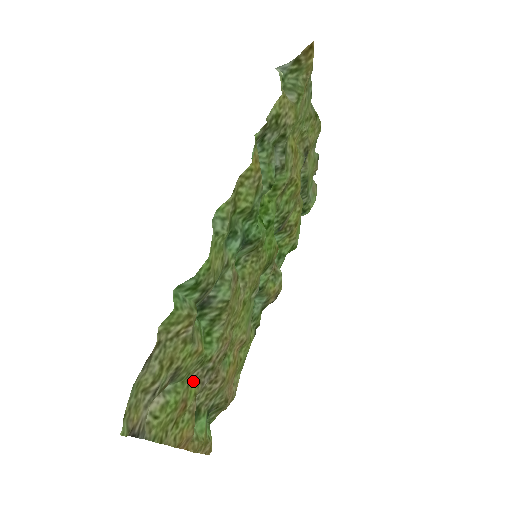
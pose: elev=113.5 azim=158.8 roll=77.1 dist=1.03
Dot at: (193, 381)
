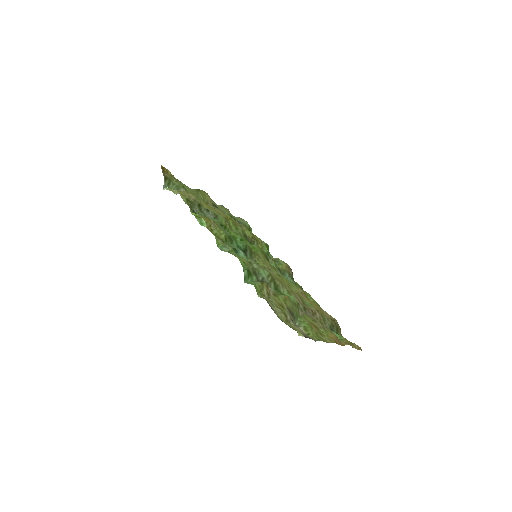
Dot at: (304, 316)
